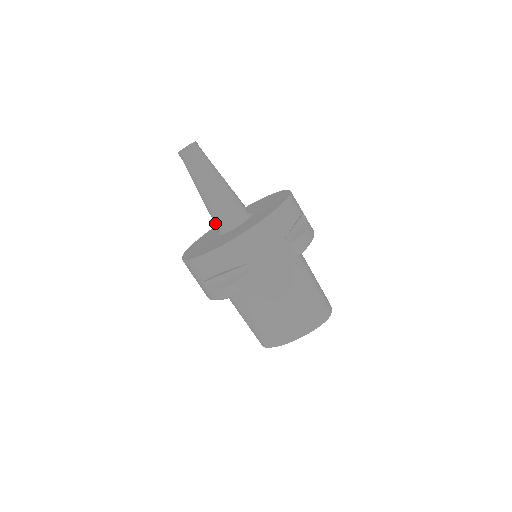
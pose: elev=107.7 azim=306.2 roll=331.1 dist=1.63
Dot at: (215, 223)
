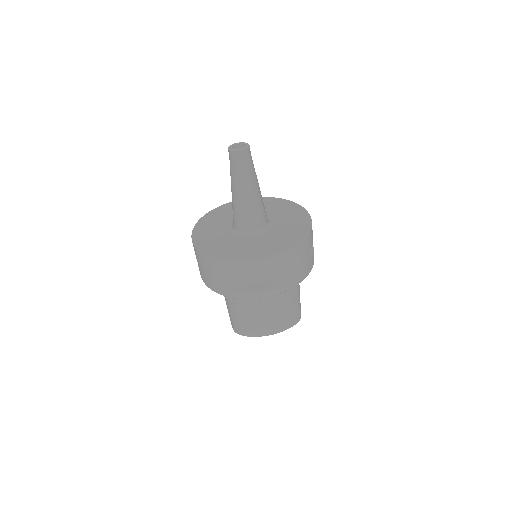
Dot at: (238, 223)
